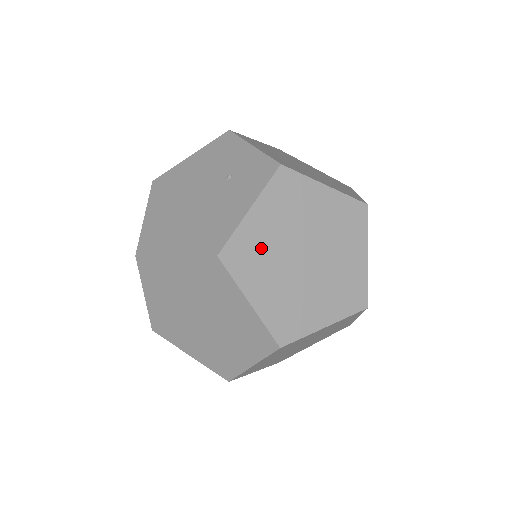
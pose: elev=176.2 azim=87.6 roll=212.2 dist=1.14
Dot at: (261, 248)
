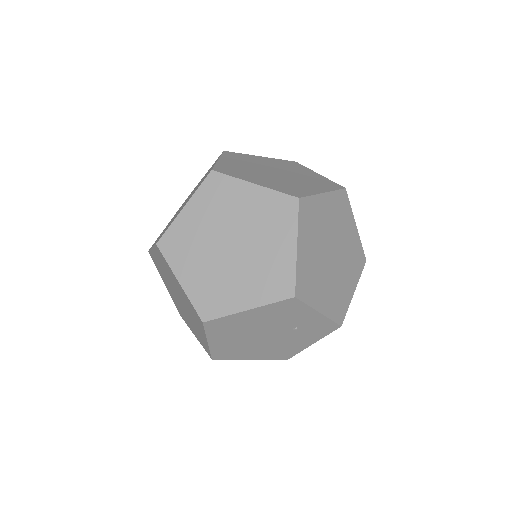
Dot at: occluded
